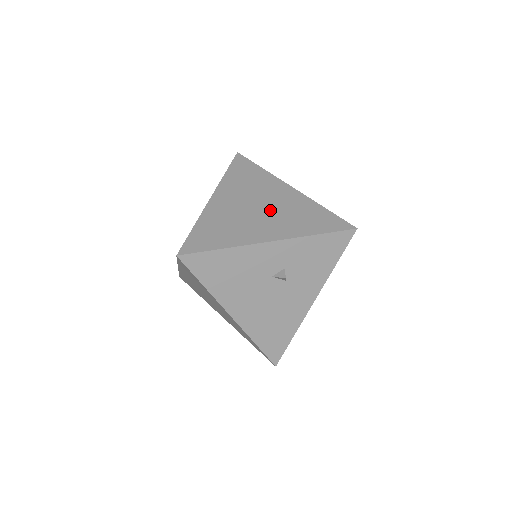
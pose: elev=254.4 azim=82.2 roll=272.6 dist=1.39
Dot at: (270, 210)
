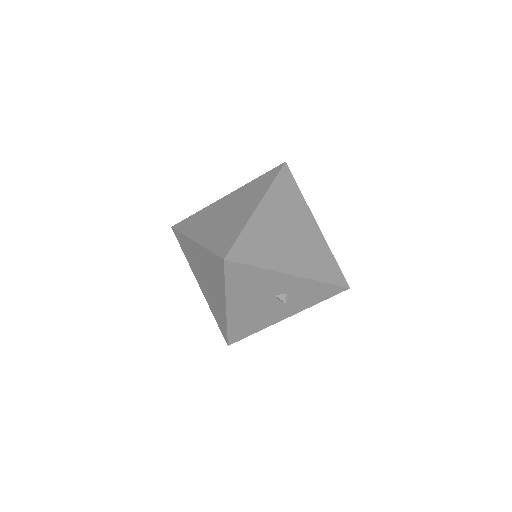
Dot at: (298, 242)
